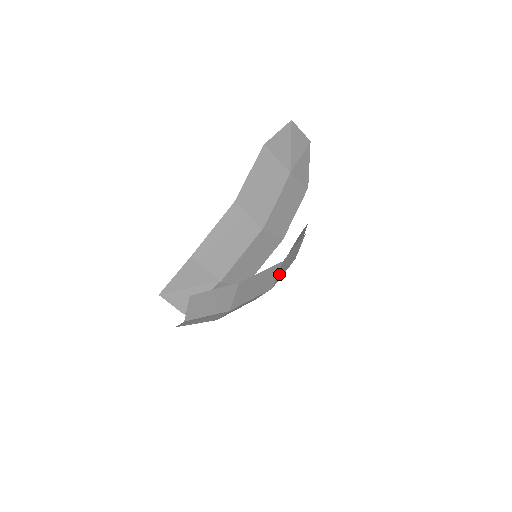
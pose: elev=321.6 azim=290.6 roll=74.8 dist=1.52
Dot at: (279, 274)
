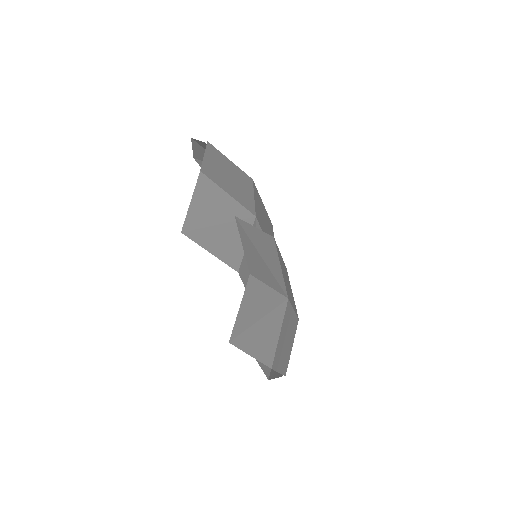
Dot at: occluded
